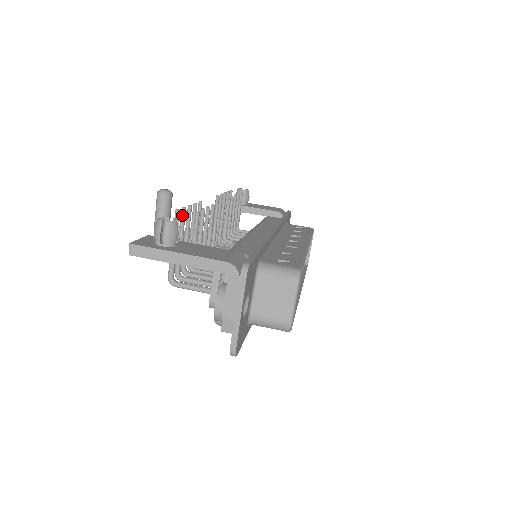
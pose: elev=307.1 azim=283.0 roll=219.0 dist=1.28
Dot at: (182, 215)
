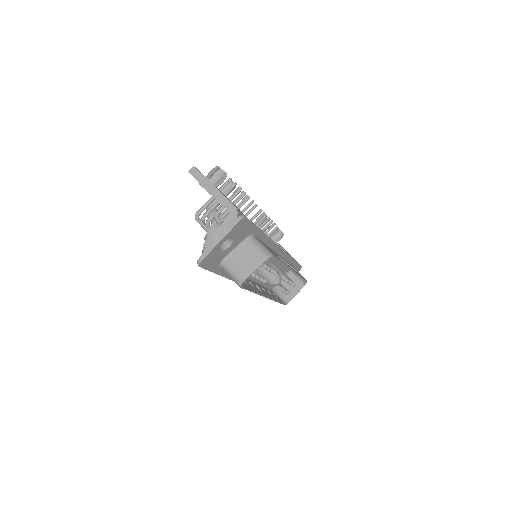
Dot at: (231, 186)
